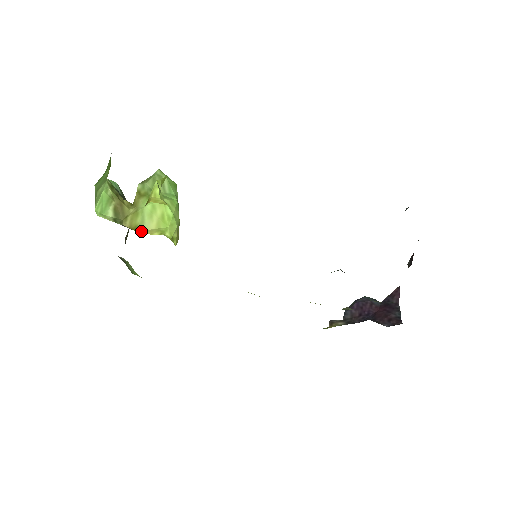
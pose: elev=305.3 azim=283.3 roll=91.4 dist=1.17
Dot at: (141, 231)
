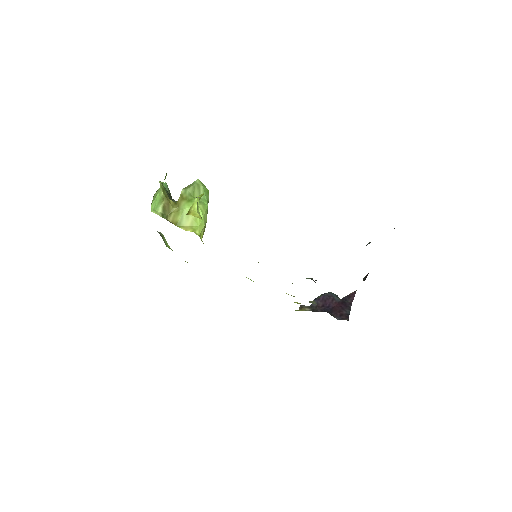
Dot at: (179, 226)
